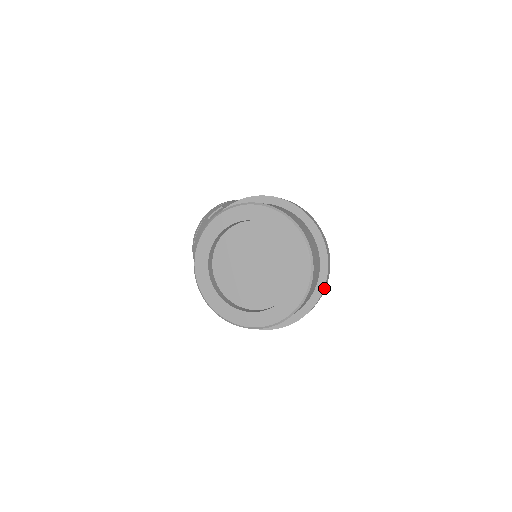
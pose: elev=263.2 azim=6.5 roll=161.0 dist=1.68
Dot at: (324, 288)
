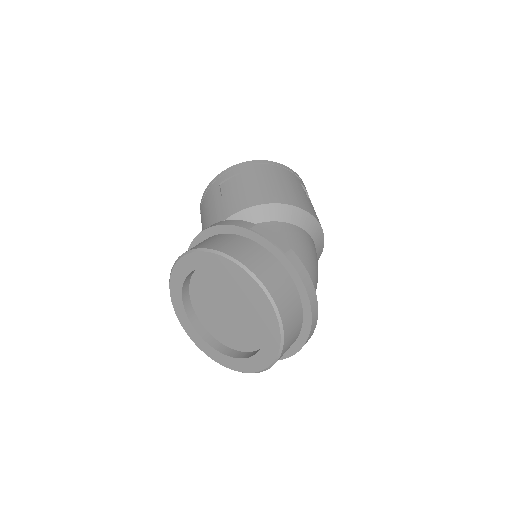
Dot at: (299, 350)
